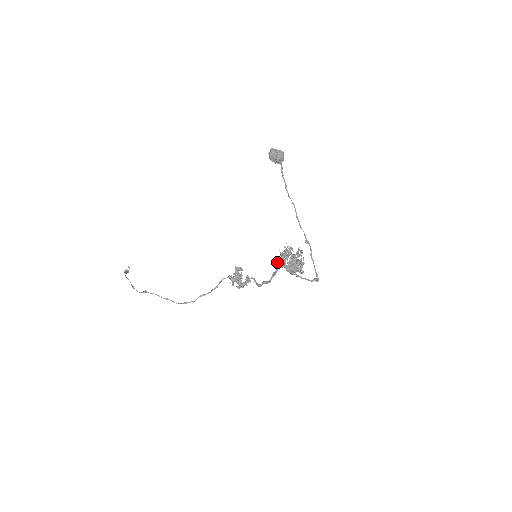
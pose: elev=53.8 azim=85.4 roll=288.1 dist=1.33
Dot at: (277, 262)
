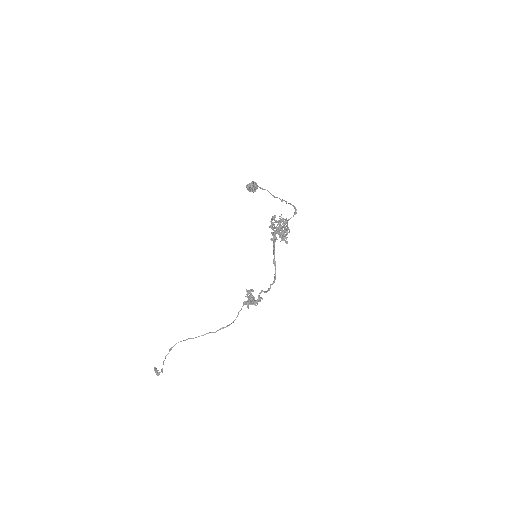
Dot at: occluded
